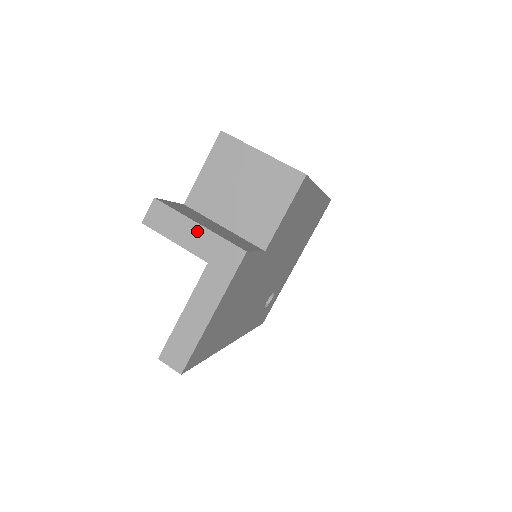
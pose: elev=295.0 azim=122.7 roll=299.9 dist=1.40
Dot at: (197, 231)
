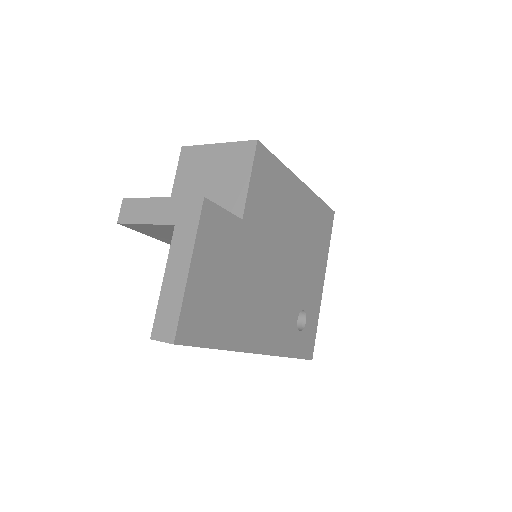
Dot at: (161, 204)
